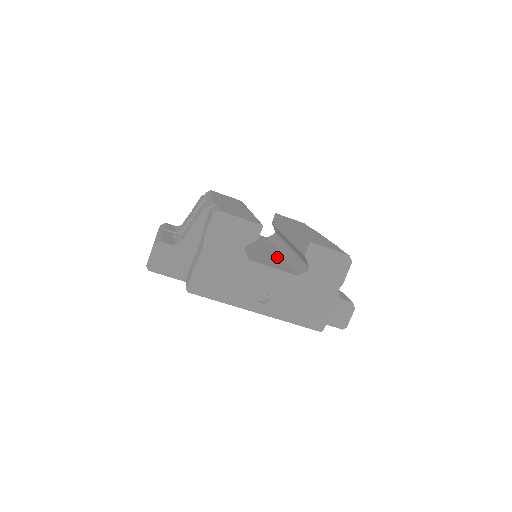
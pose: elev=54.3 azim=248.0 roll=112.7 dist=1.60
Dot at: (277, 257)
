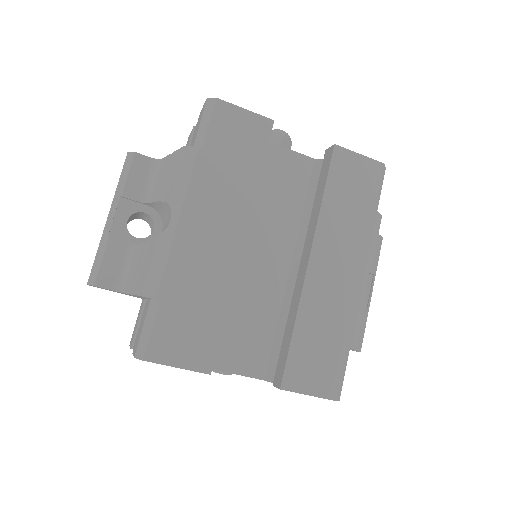
Dot at: (270, 299)
